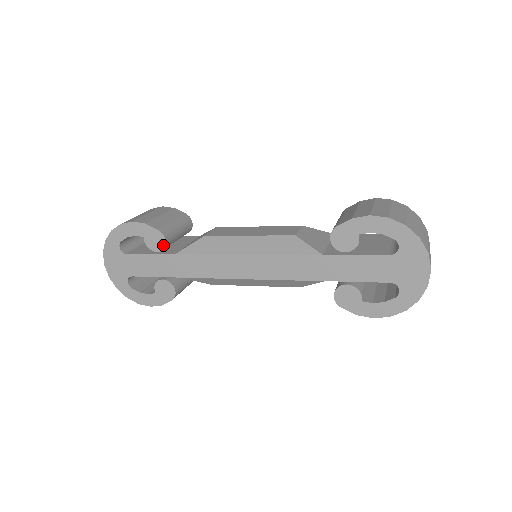
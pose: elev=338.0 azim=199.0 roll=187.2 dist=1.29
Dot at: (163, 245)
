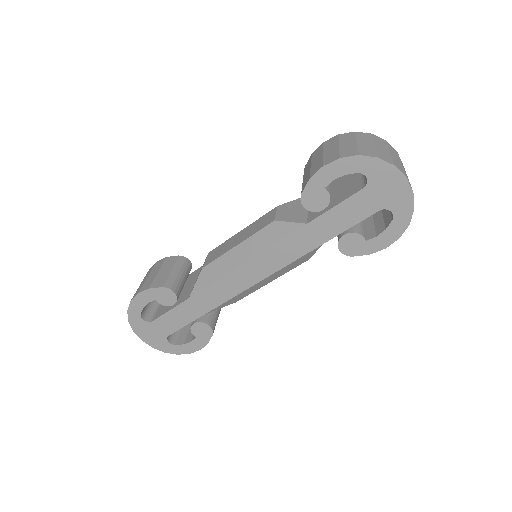
Dot at: (175, 297)
